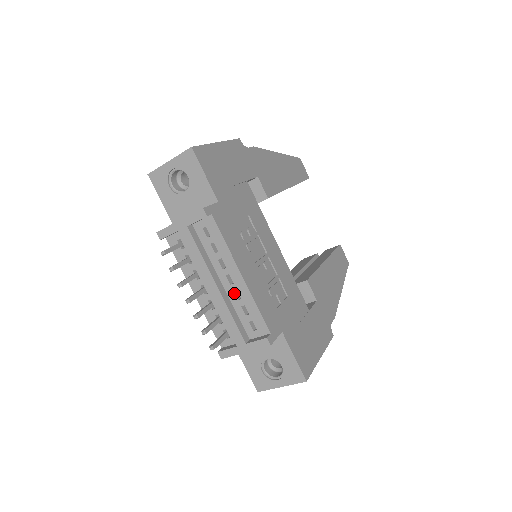
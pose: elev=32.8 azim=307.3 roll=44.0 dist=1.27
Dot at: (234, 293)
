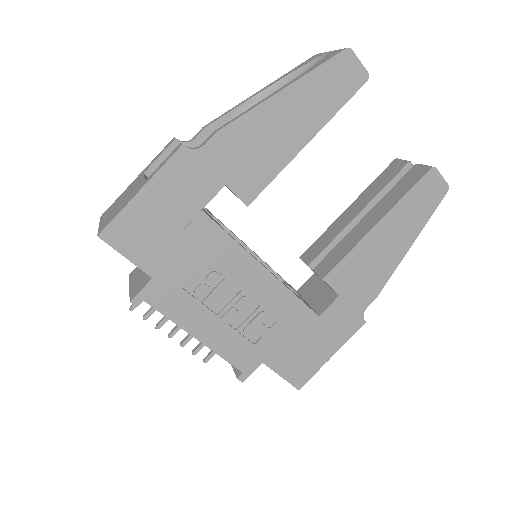
Dot at: occluded
